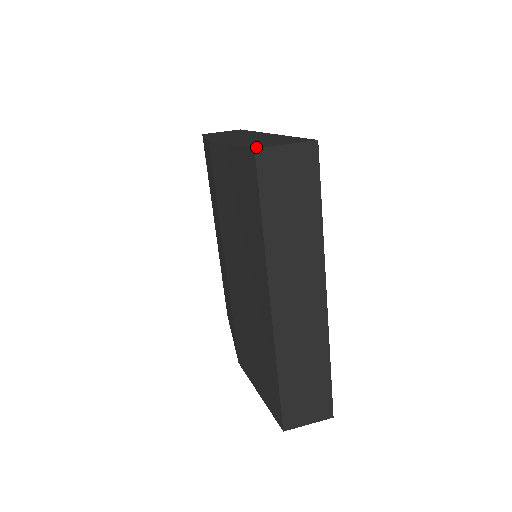
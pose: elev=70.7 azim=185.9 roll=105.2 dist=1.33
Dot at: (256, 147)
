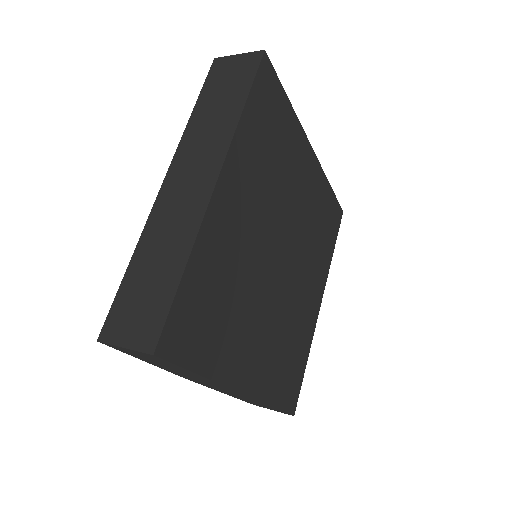
Dot at: occluded
